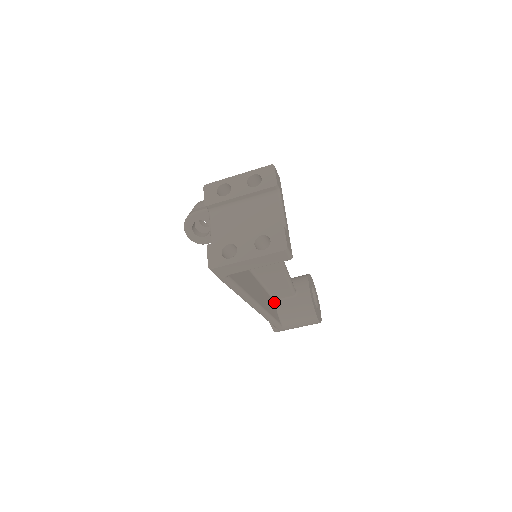
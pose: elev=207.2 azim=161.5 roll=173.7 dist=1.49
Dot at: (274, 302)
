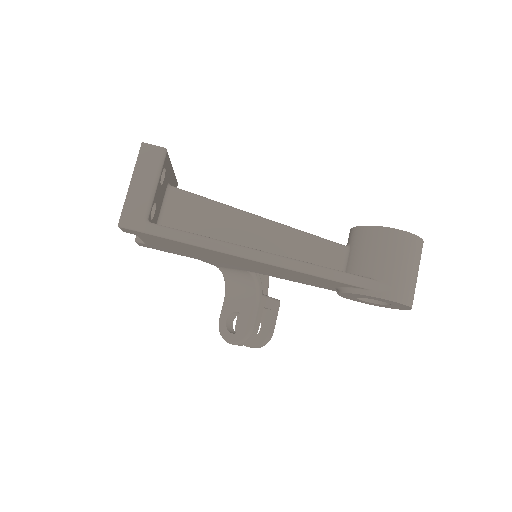
Dot at: occluded
